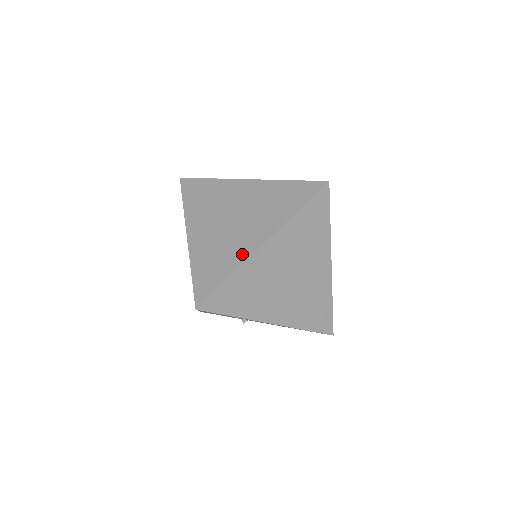
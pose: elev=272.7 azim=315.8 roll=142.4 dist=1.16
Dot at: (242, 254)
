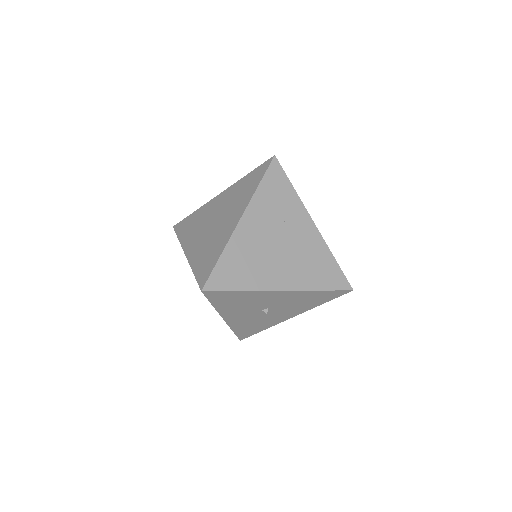
Dot at: (226, 236)
